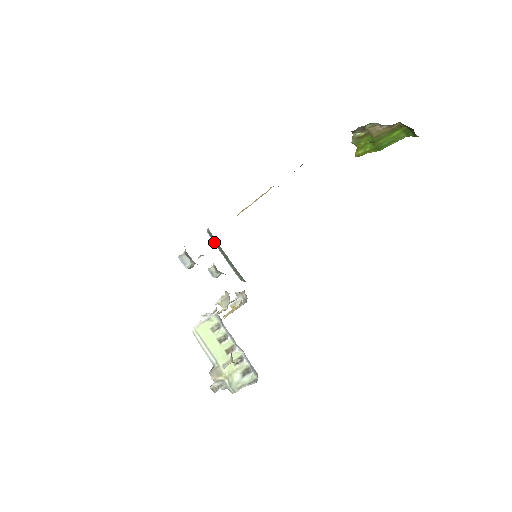
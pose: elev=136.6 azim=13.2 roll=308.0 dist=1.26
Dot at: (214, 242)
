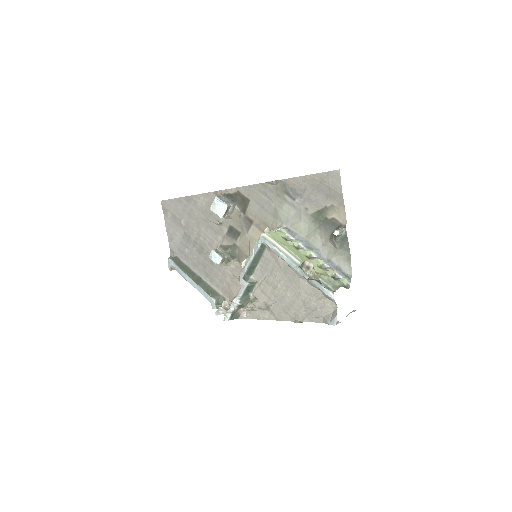
Dot at: (180, 267)
